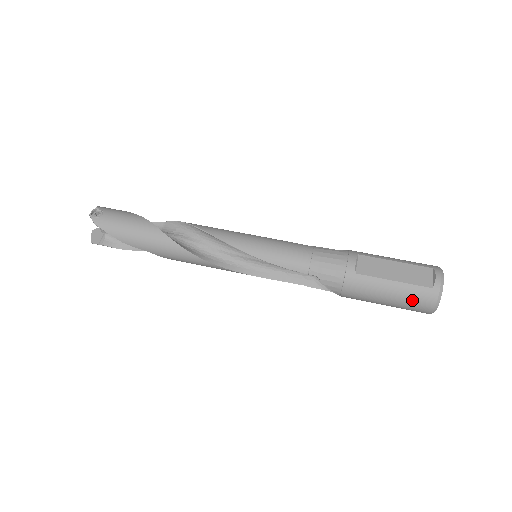
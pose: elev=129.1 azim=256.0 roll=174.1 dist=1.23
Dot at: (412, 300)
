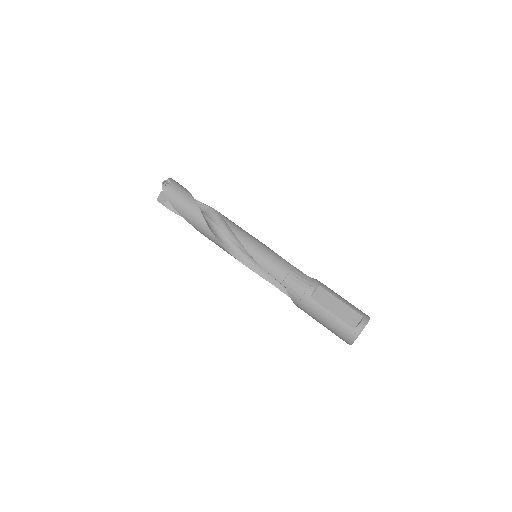
Dot at: (339, 331)
